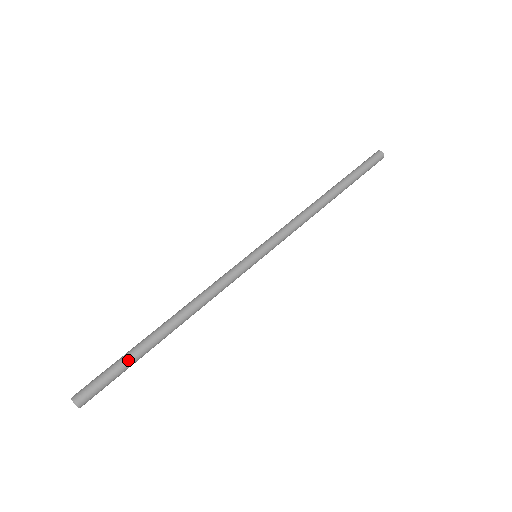
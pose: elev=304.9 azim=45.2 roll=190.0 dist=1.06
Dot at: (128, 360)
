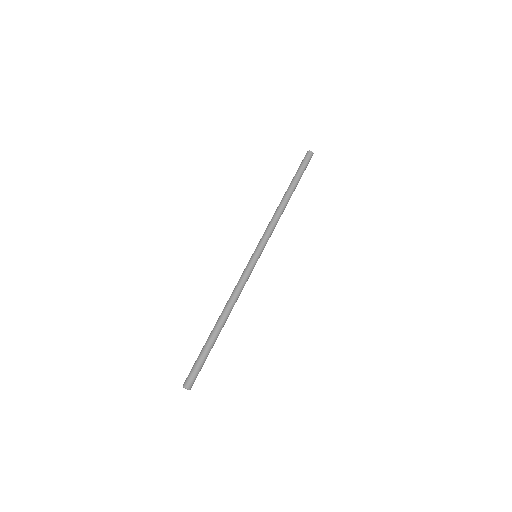
Dot at: occluded
